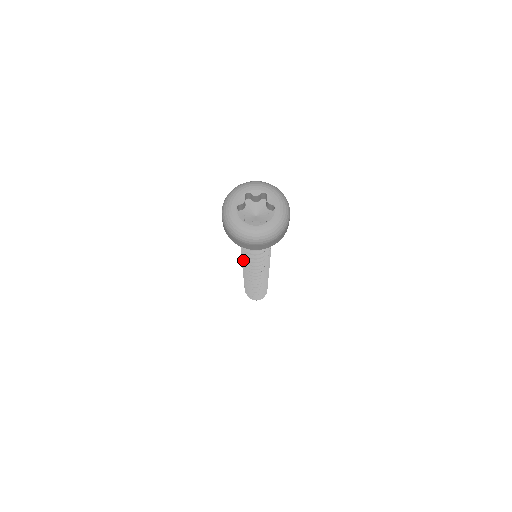
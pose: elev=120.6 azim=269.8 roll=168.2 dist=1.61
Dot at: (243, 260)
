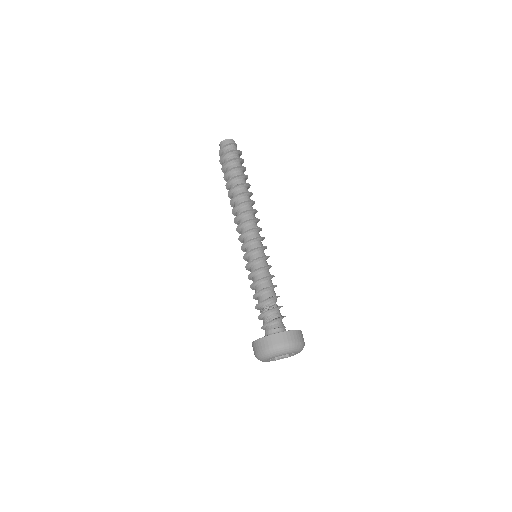
Dot at: (245, 260)
